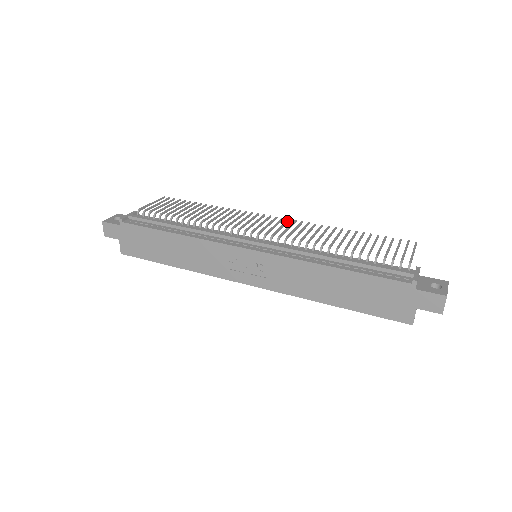
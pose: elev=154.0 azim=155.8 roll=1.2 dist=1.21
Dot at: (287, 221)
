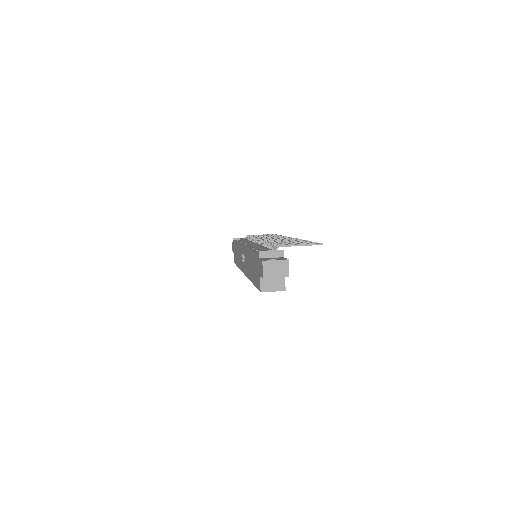
Dot at: (290, 238)
